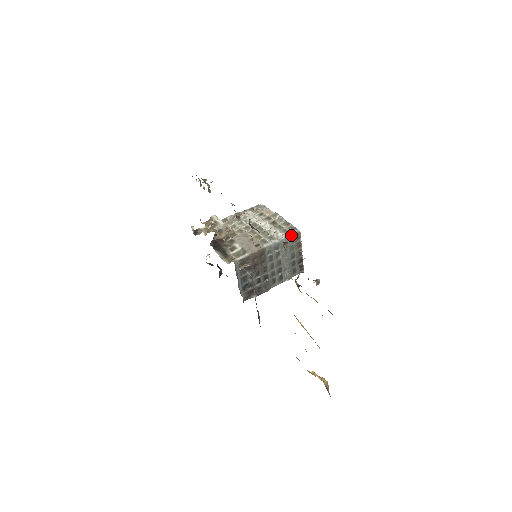
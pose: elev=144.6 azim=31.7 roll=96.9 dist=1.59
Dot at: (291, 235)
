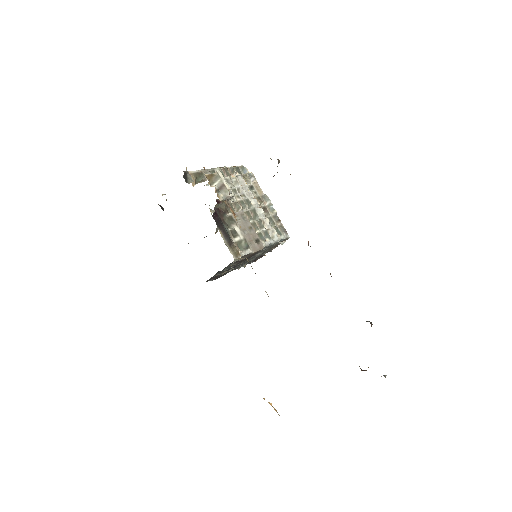
Dot at: (282, 239)
